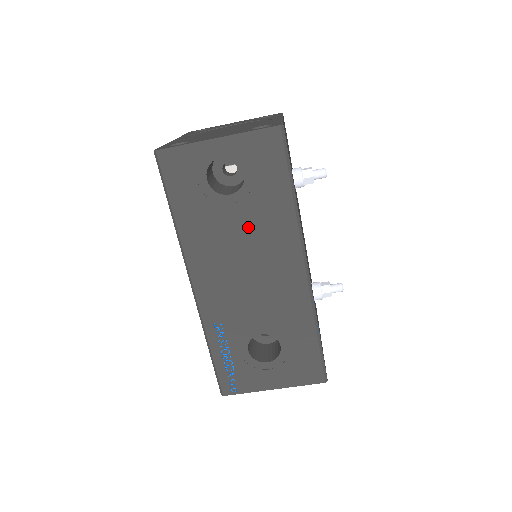
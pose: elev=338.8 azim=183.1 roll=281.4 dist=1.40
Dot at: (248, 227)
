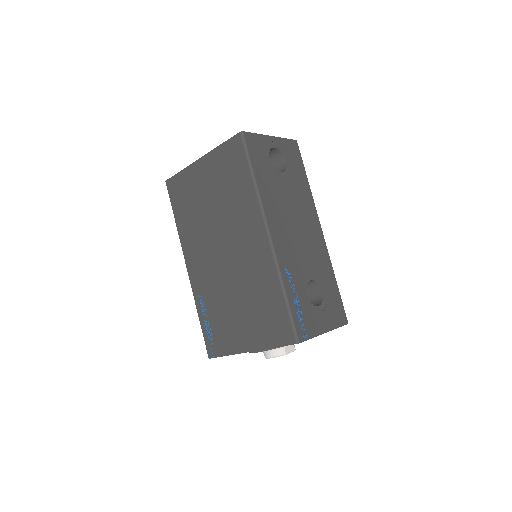
Dot at: (293, 196)
